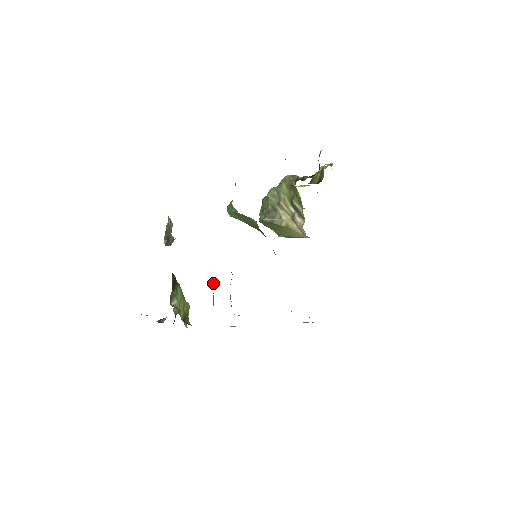
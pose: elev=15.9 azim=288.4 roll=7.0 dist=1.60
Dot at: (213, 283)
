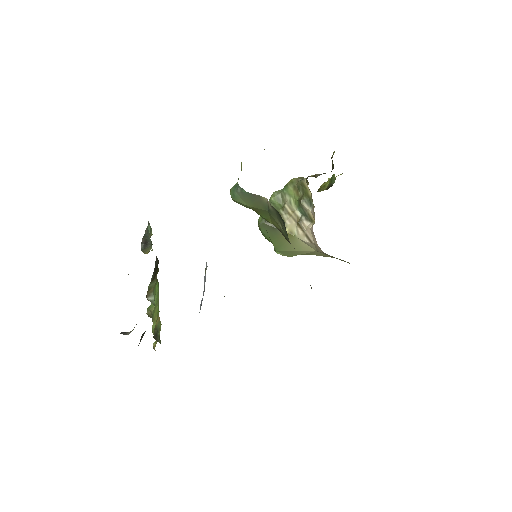
Dot at: (204, 276)
